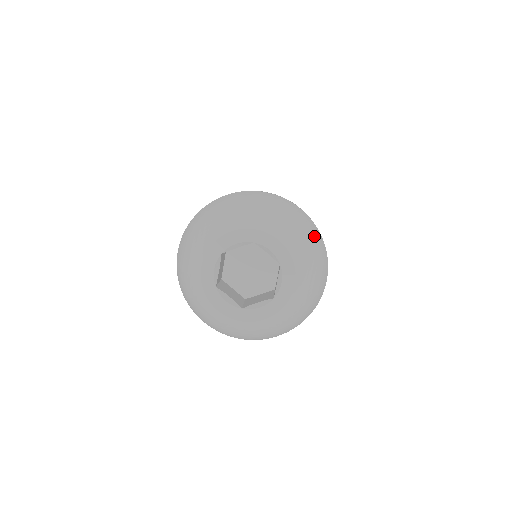
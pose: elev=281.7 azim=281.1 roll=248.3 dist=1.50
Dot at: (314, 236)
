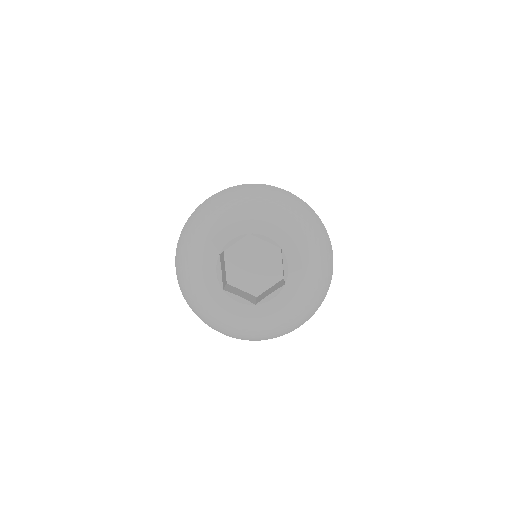
Dot at: (307, 213)
